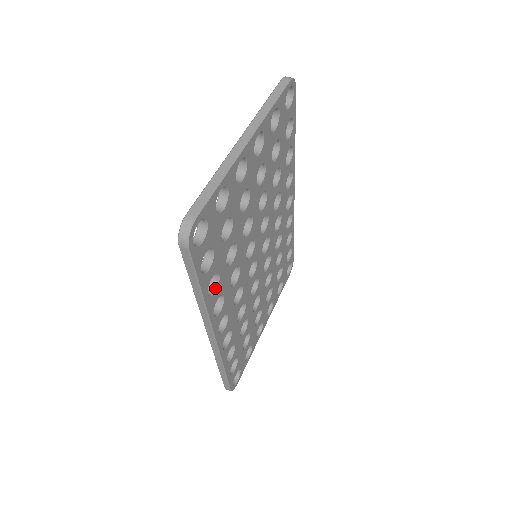
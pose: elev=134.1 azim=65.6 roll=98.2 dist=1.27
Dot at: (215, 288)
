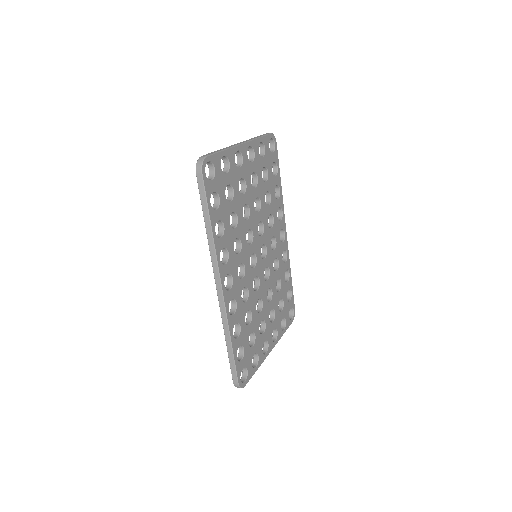
Dot at: (221, 236)
